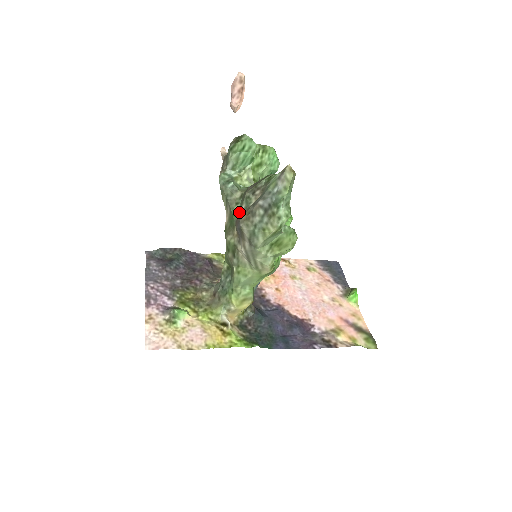
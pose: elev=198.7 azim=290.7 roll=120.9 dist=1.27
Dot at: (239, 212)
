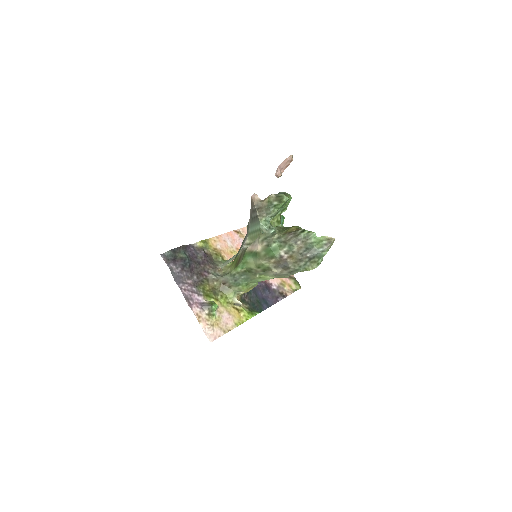
Dot at: (279, 250)
